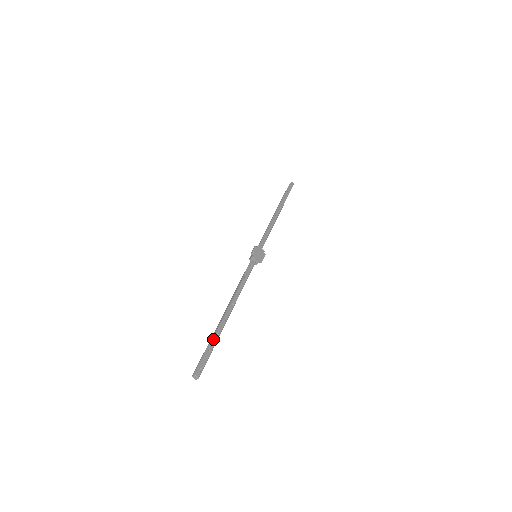
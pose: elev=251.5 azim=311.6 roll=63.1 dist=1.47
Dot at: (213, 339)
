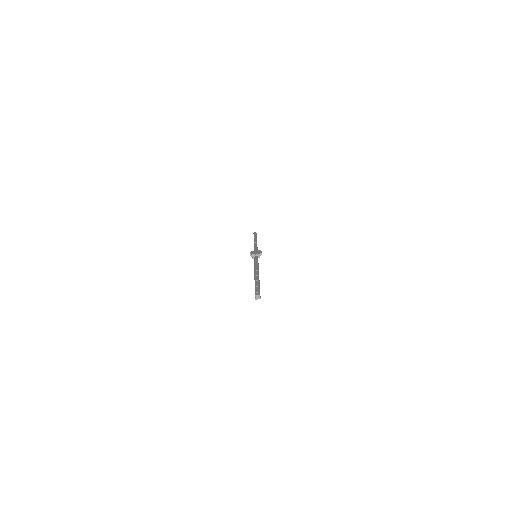
Dot at: (255, 283)
